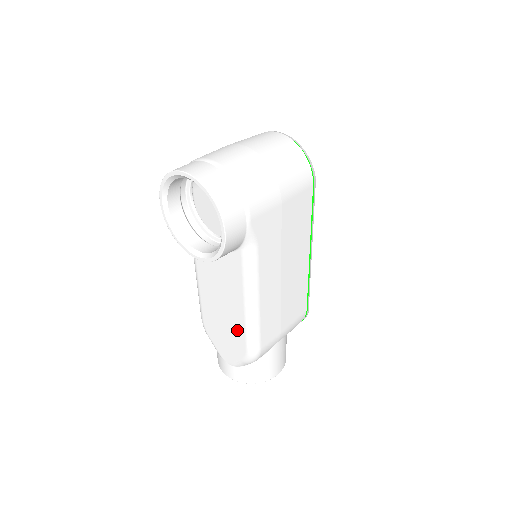
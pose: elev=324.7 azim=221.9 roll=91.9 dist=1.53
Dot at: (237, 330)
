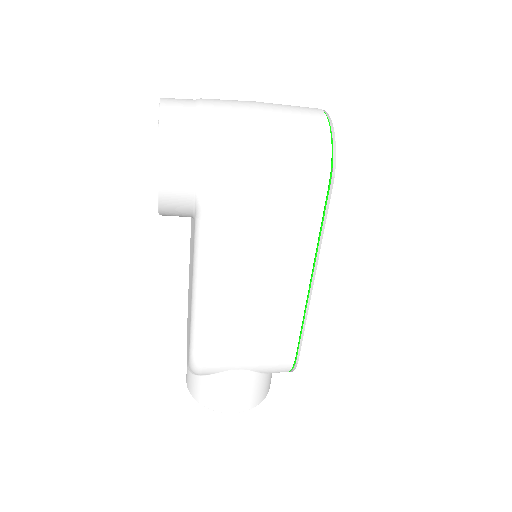
Dot at: occluded
